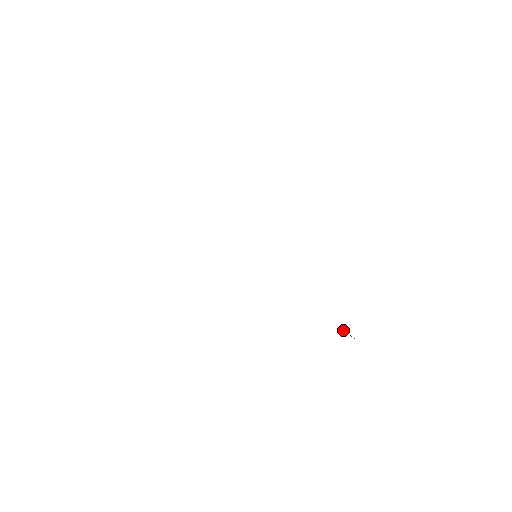
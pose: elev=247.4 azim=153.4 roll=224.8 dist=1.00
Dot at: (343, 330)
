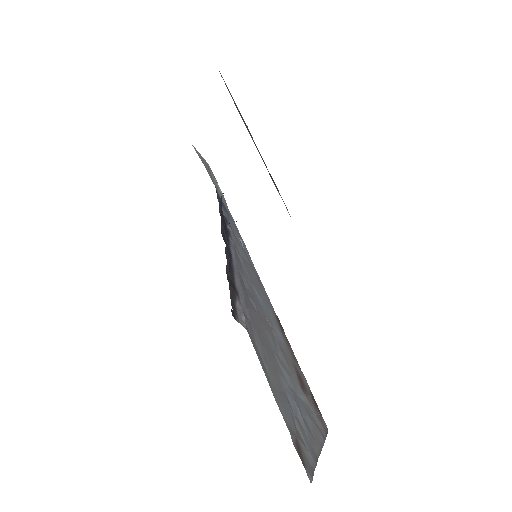
Dot at: (239, 314)
